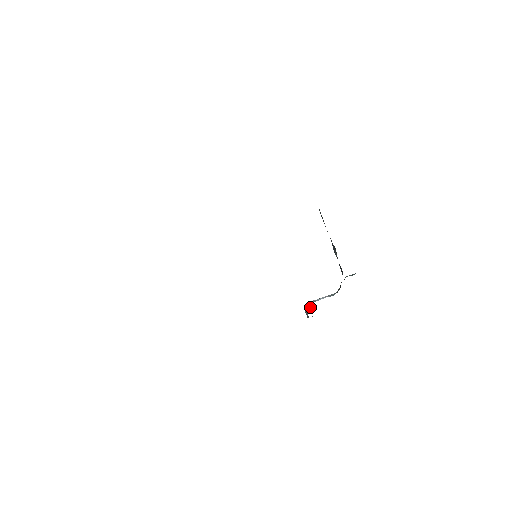
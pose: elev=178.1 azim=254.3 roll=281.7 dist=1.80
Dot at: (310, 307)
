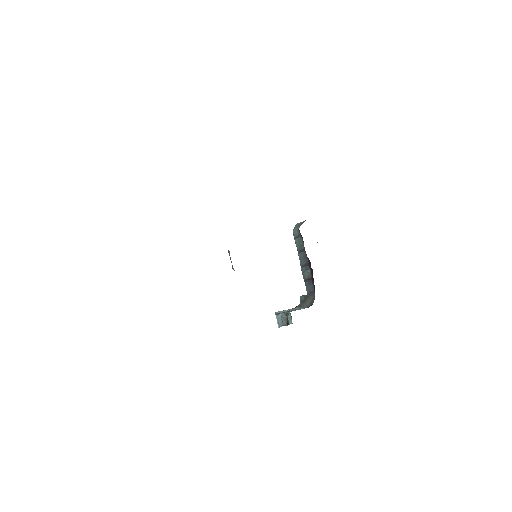
Dot at: occluded
